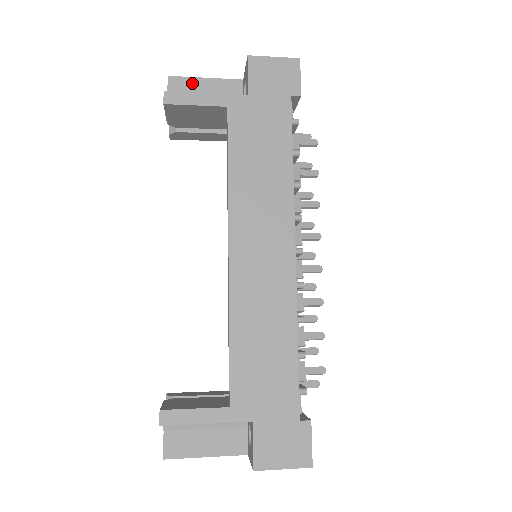
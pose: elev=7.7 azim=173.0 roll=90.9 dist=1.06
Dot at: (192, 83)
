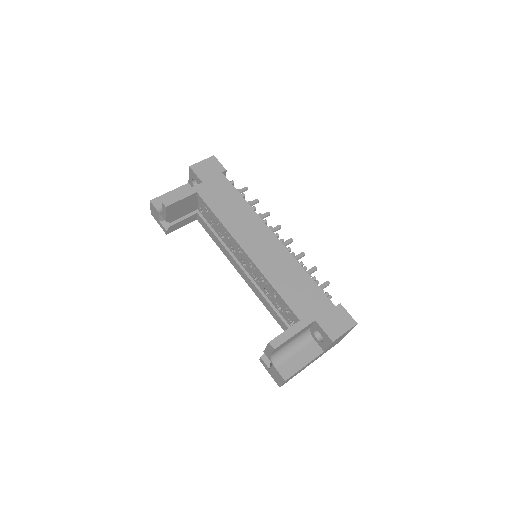
Dot at: (164, 197)
